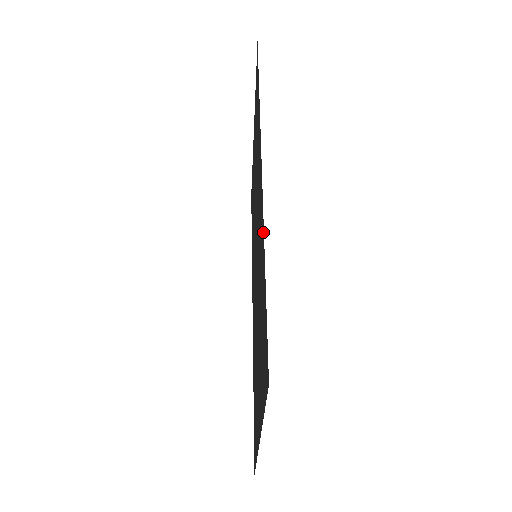
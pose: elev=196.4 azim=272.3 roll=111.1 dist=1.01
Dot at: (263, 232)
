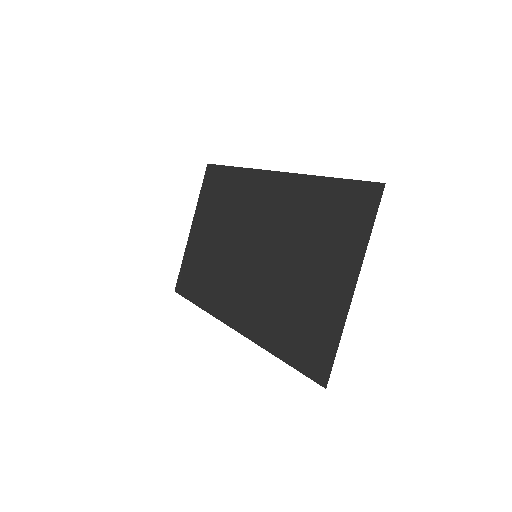
Dot at: (311, 178)
